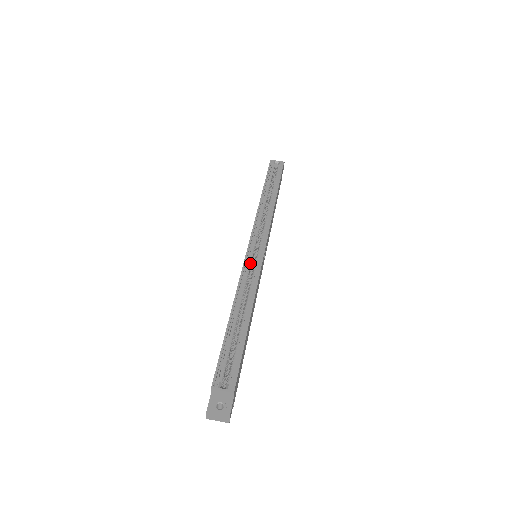
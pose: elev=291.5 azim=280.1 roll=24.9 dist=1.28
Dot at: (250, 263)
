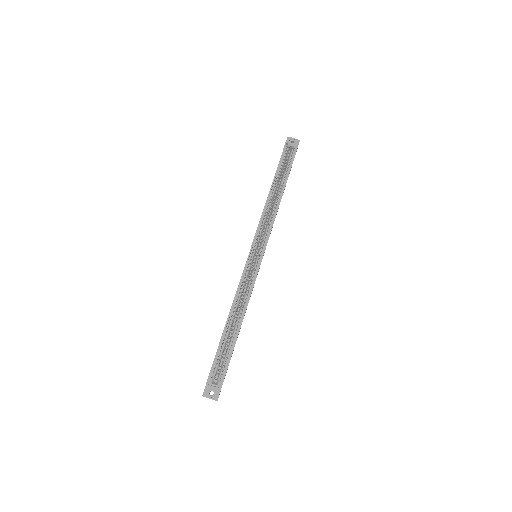
Dot at: (249, 270)
